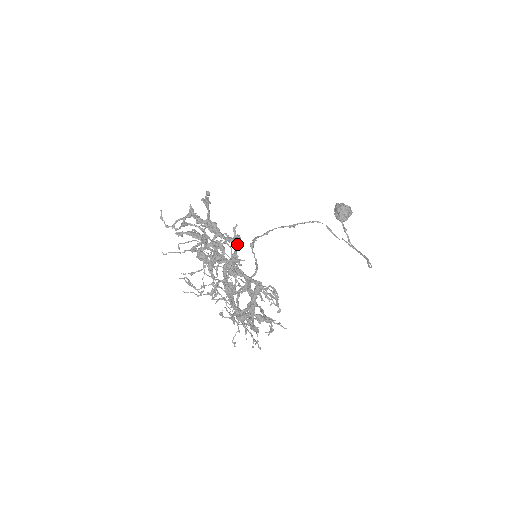
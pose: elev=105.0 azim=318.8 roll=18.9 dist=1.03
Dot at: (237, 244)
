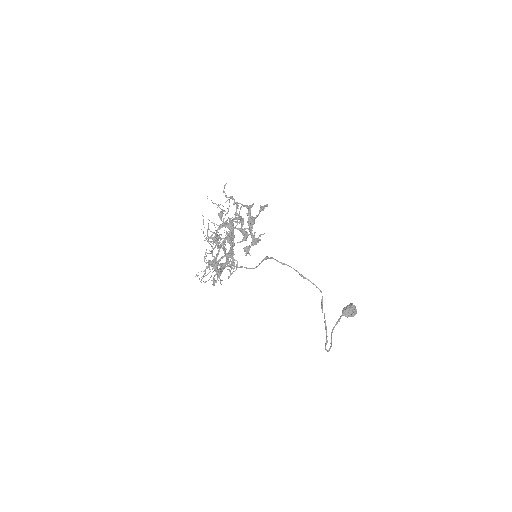
Dot at: (254, 242)
